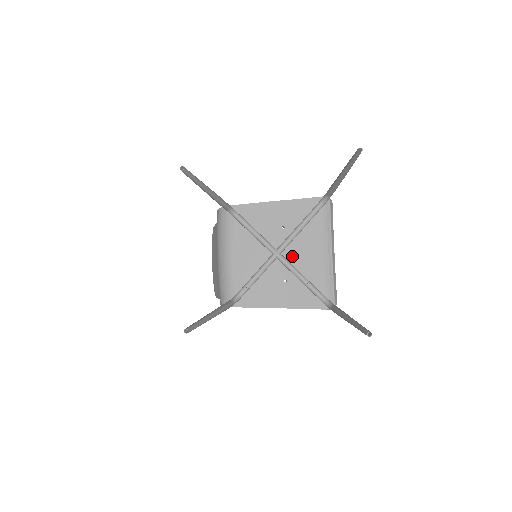
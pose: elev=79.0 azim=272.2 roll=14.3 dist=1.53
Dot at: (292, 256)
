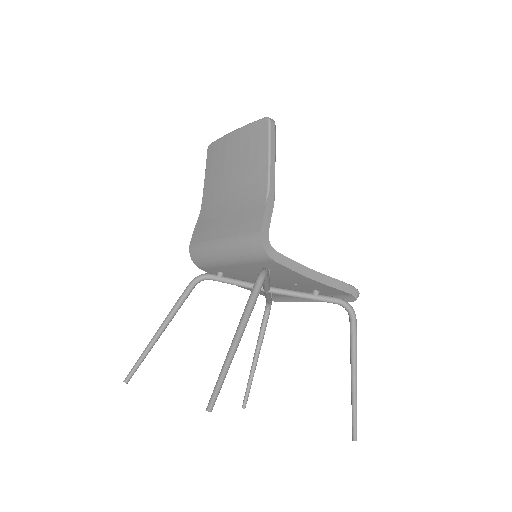
Dot at: occluded
